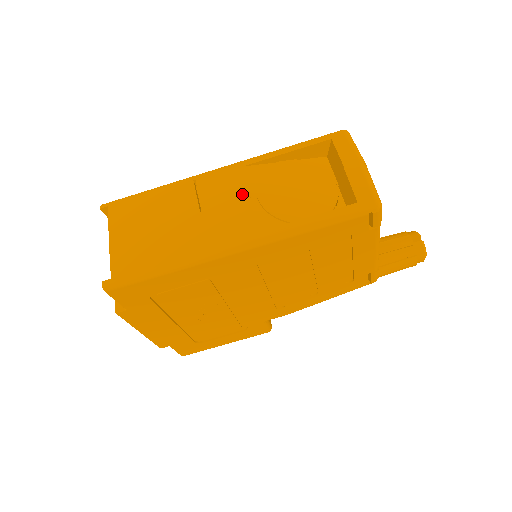
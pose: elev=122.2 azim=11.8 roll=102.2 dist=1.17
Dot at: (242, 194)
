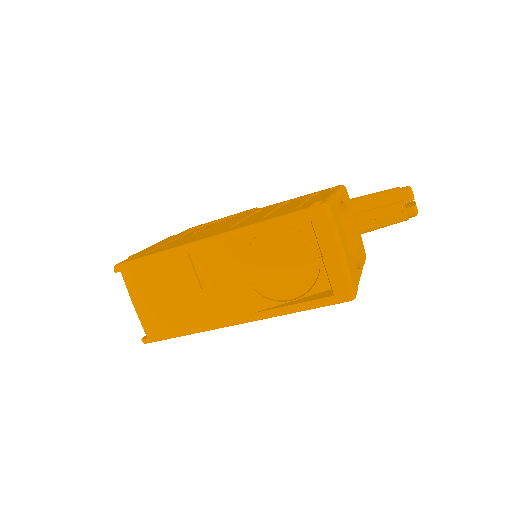
Dot at: (233, 275)
